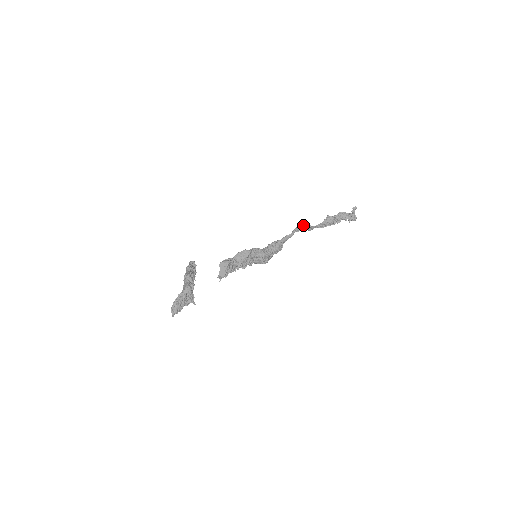
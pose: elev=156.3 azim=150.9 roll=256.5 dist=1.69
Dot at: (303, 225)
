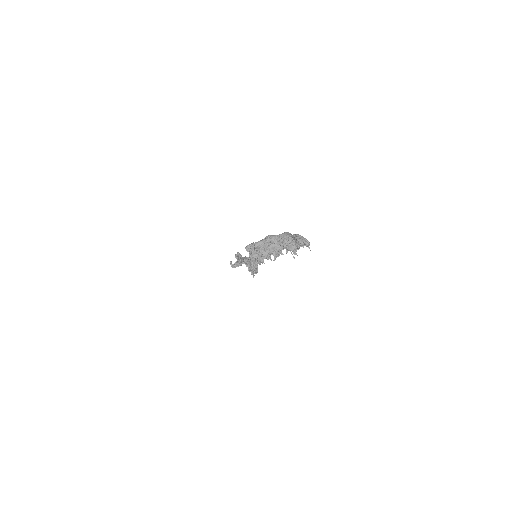
Dot at: occluded
